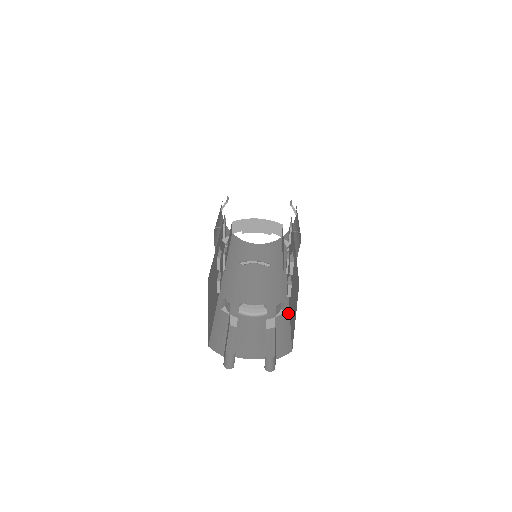
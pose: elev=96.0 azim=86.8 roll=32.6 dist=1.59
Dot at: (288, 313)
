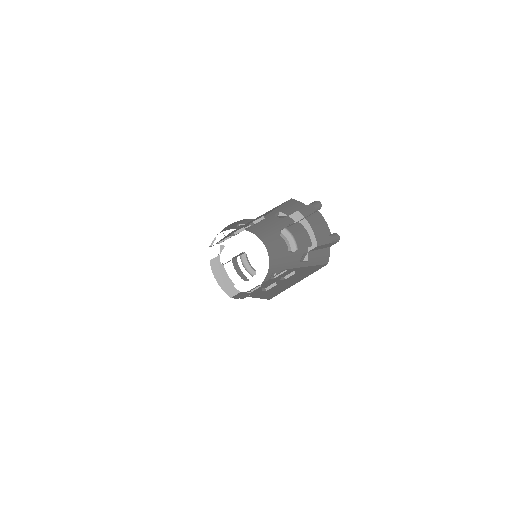
Dot at: occluded
